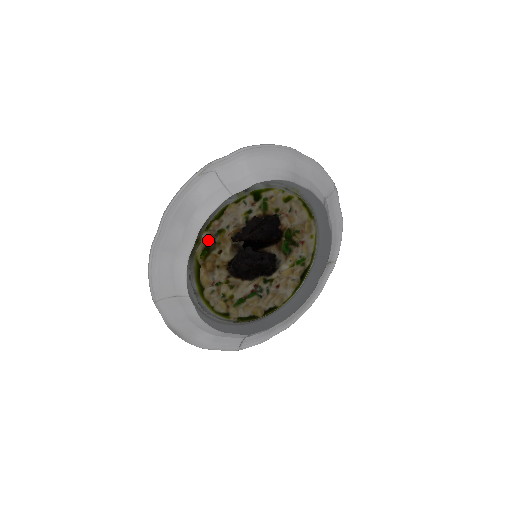
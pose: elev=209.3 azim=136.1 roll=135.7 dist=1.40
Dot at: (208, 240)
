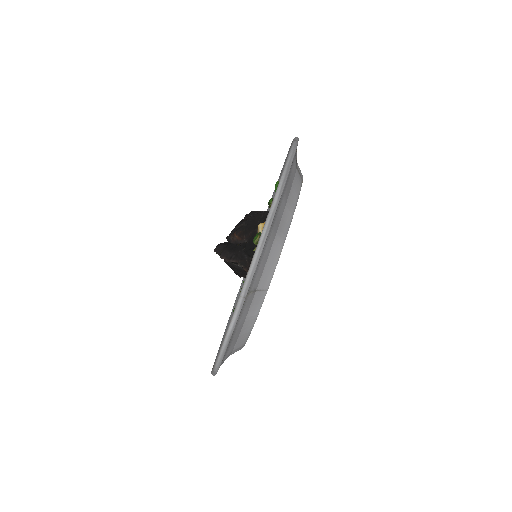
Dot at: occluded
